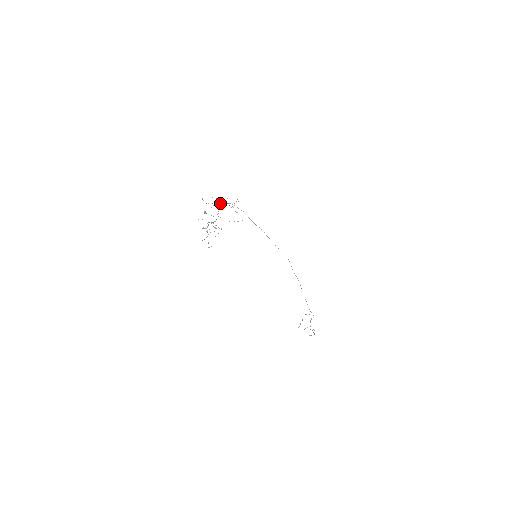
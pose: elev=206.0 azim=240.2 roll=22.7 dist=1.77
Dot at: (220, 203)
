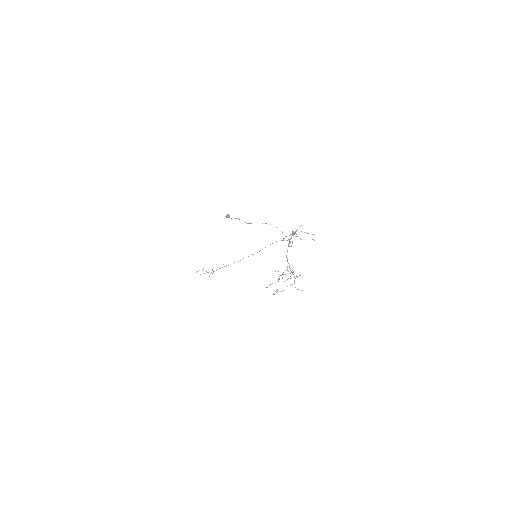
Dot at: occluded
